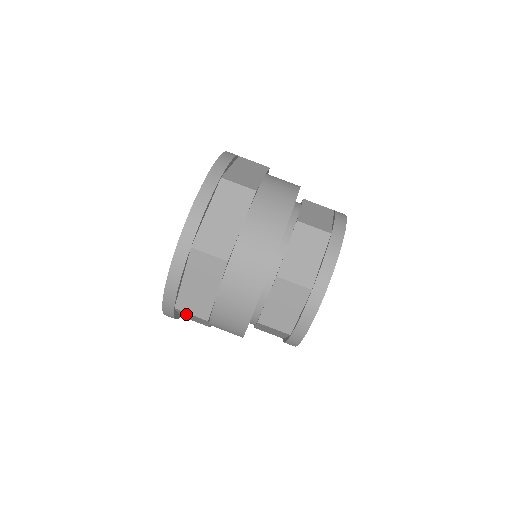
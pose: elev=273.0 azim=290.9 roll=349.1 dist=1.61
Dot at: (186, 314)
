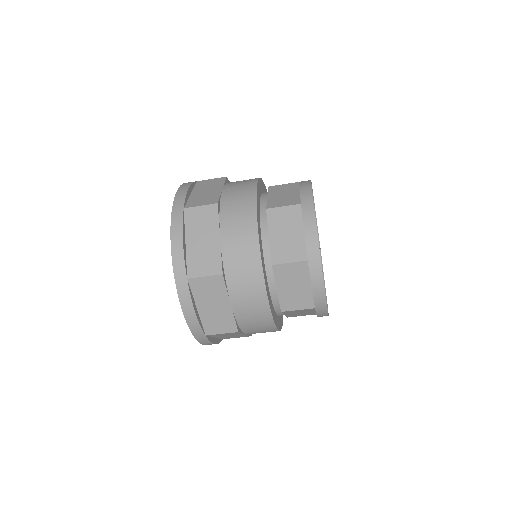
Dot at: occluded
